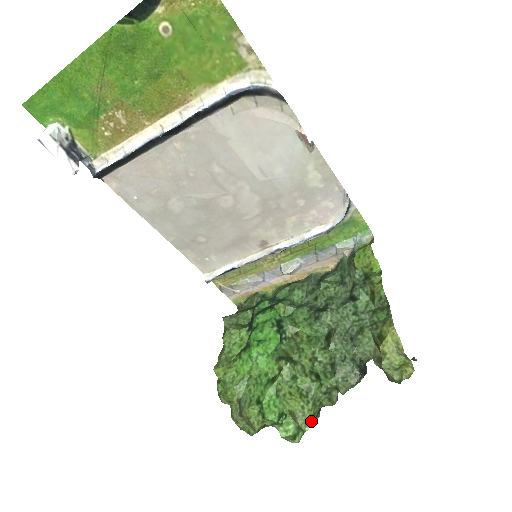
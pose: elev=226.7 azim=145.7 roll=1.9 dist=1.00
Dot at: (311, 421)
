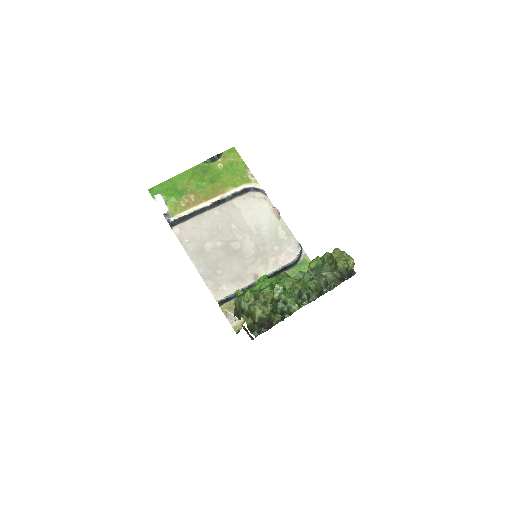
Dot at: (304, 303)
